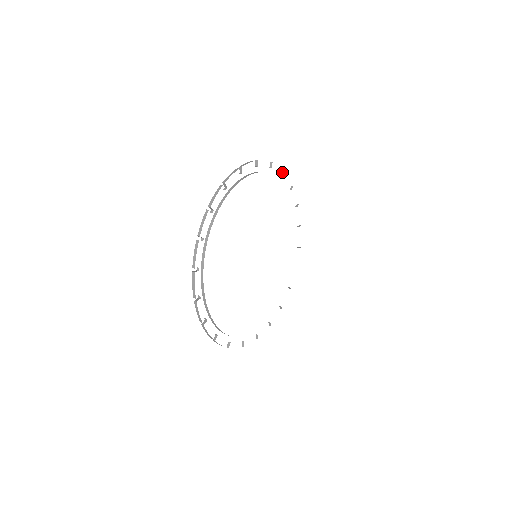
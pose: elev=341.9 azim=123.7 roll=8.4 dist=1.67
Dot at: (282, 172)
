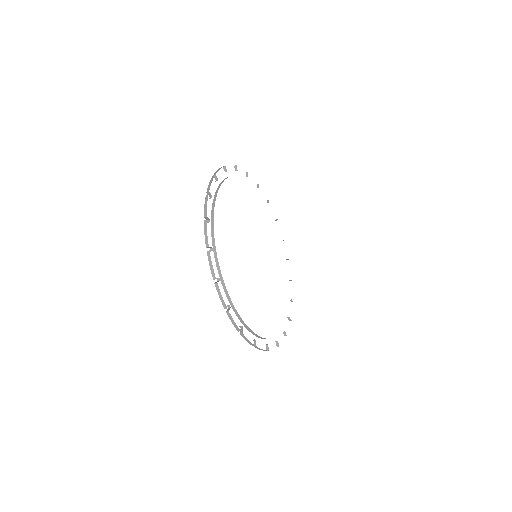
Dot at: occluded
